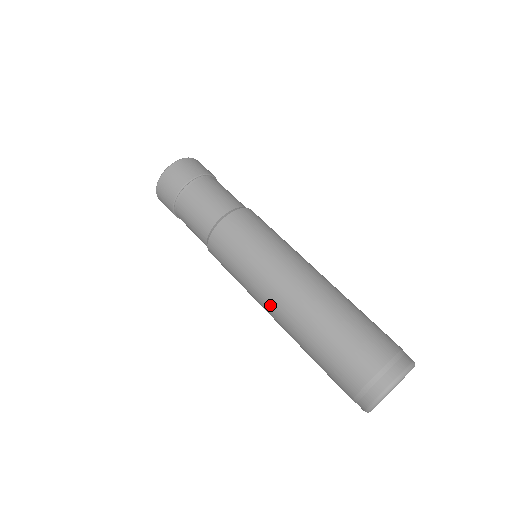
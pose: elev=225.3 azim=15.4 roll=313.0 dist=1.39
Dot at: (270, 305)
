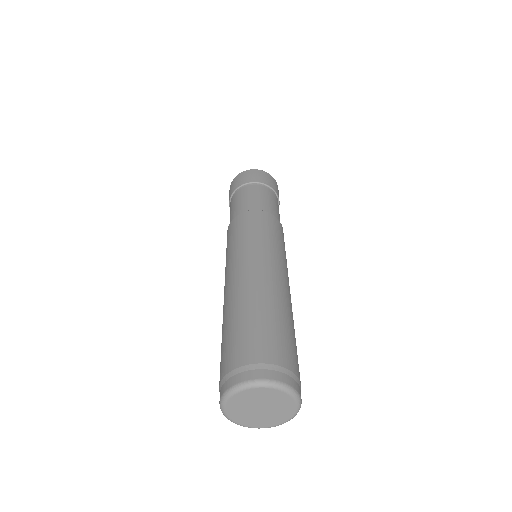
Dot at: (237, 272)
